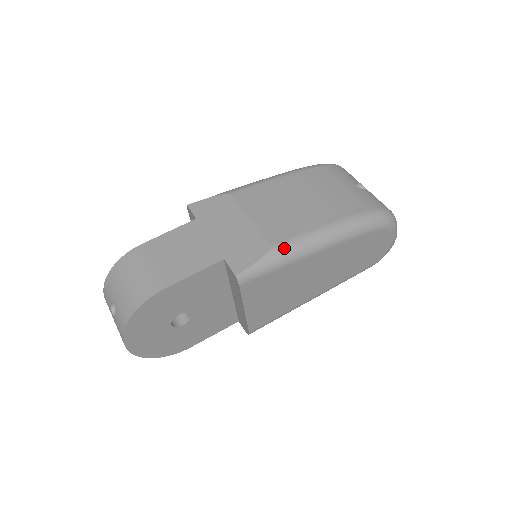
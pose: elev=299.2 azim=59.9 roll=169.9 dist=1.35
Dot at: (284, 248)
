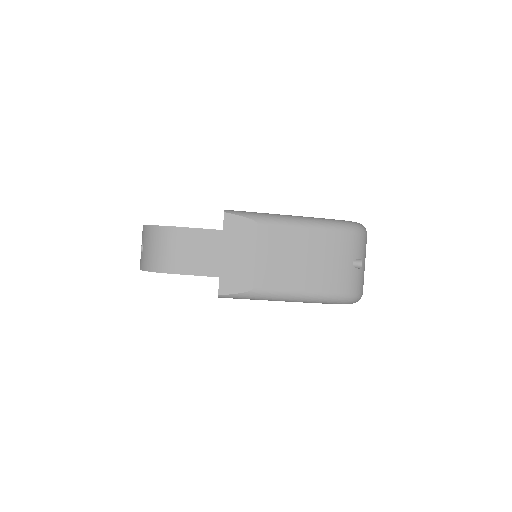
Dot at: (260, 294)
